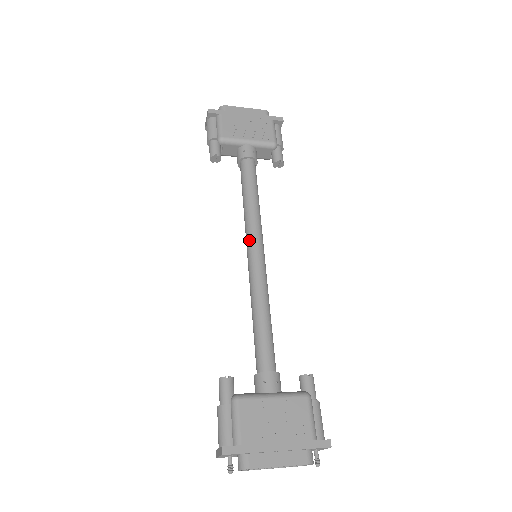
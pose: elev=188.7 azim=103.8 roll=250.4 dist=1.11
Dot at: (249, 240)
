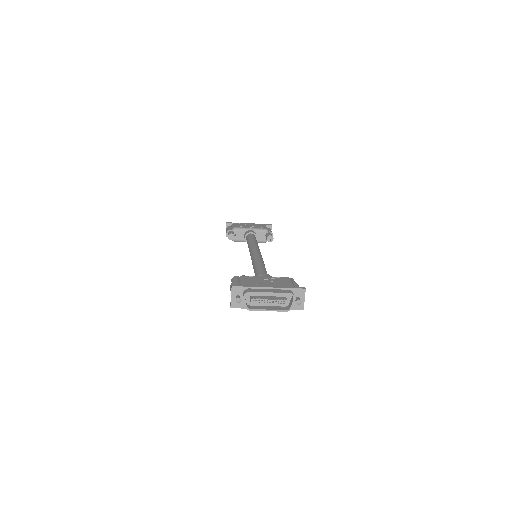
Dot at: (251, 250)
